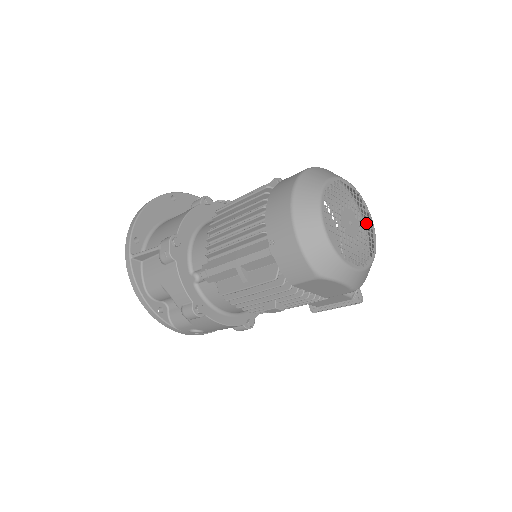
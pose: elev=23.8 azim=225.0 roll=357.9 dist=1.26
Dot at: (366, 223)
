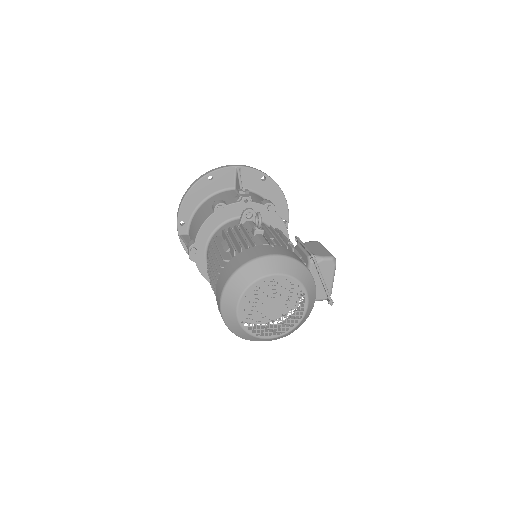
Dot at: occluded
